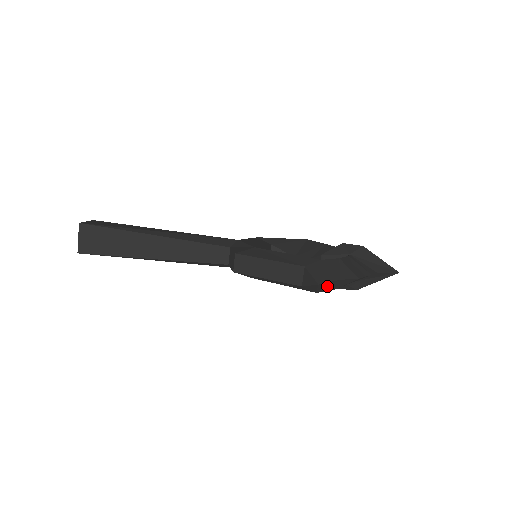
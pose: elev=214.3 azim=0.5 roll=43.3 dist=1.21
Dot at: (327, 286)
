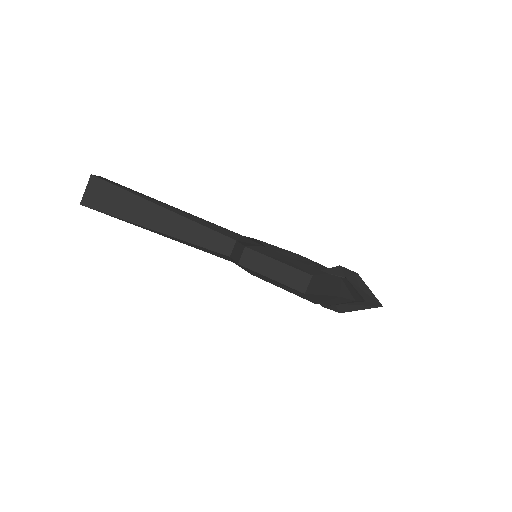
Dot at: (327, 300)
